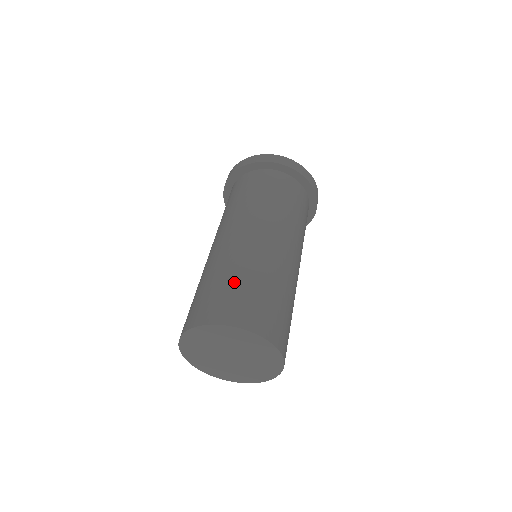
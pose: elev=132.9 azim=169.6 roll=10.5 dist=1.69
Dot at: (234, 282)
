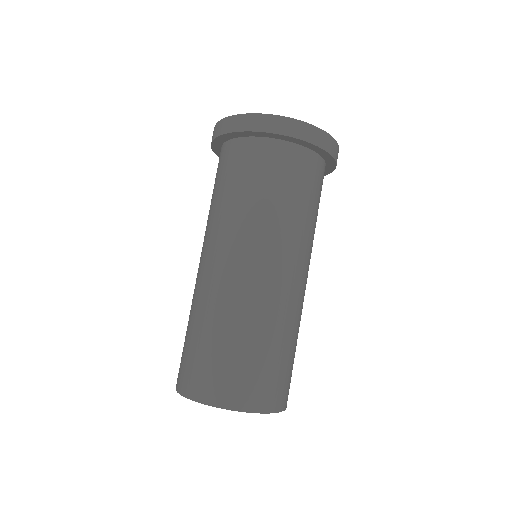
Dot at: (256, 352)
